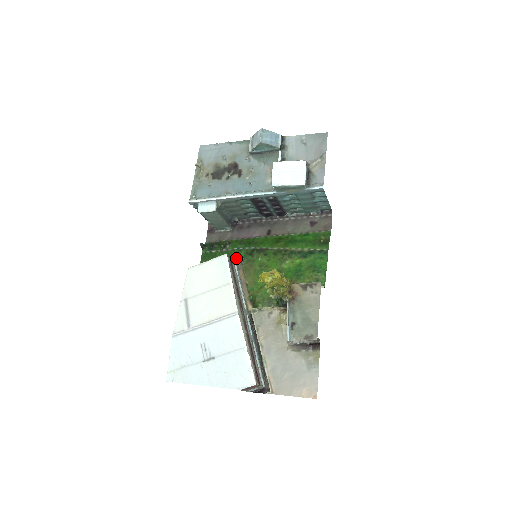
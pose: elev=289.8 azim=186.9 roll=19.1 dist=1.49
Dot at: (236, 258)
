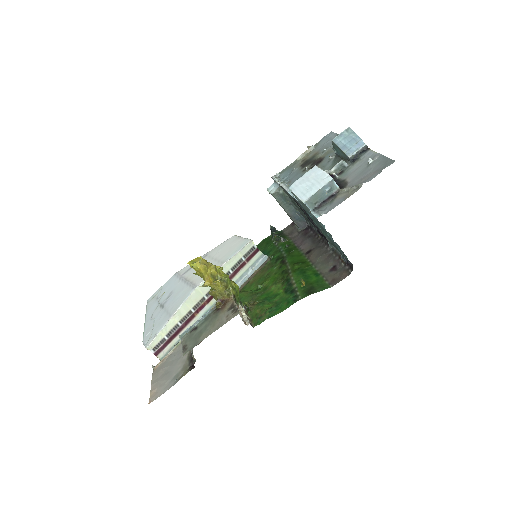
Dot at: (271, 255)
